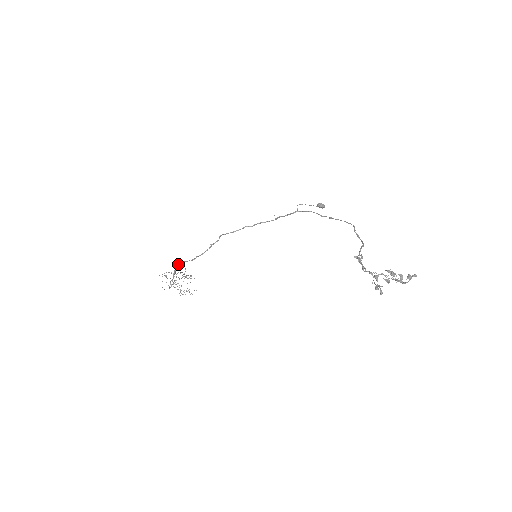
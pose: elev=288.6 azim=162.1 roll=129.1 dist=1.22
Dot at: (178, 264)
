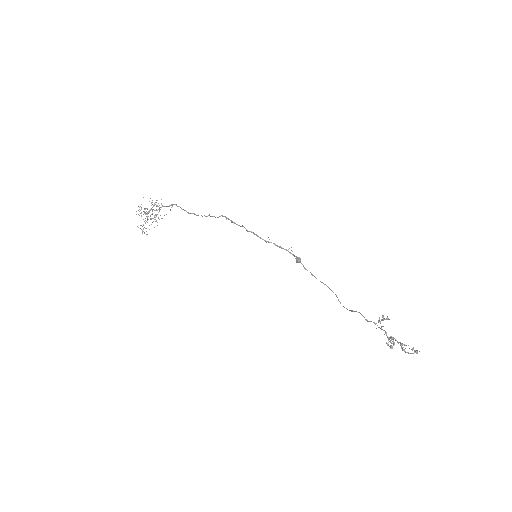
Dot at: (173, 204)
